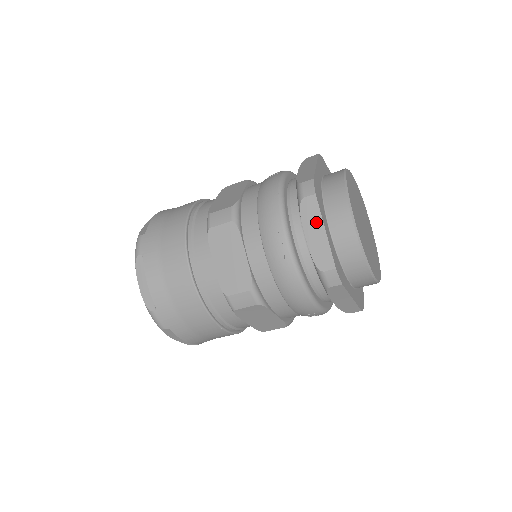
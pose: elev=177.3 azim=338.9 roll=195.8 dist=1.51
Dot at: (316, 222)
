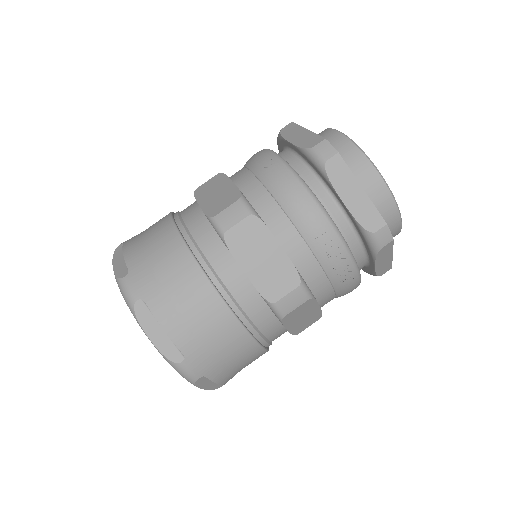
Dot at: (297, 131)
